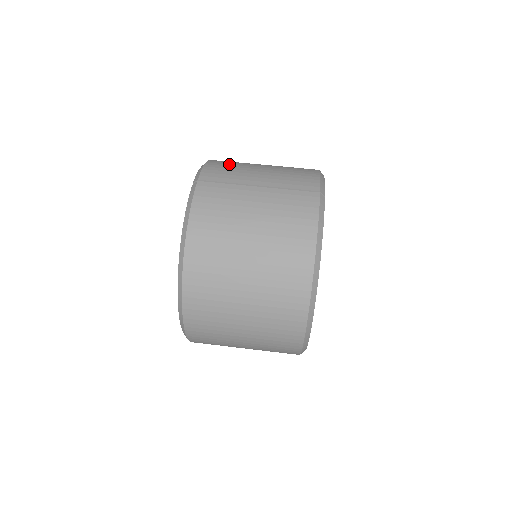
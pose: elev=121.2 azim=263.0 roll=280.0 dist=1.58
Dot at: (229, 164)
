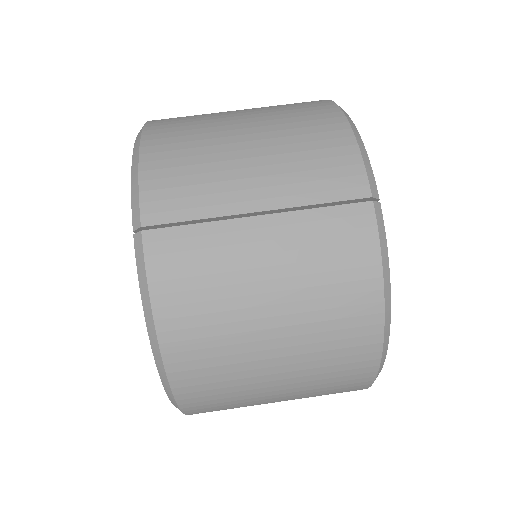
Dot at: (183, 155)
